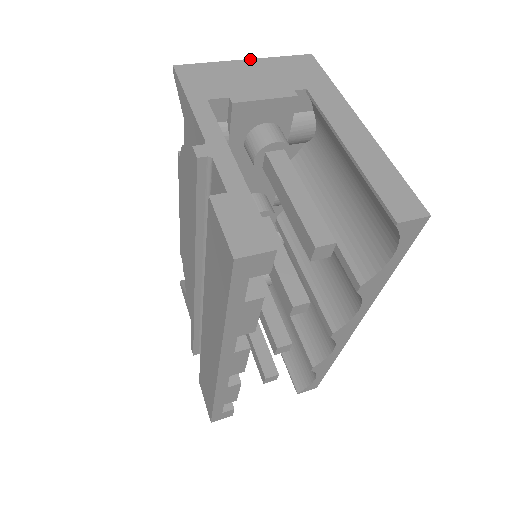
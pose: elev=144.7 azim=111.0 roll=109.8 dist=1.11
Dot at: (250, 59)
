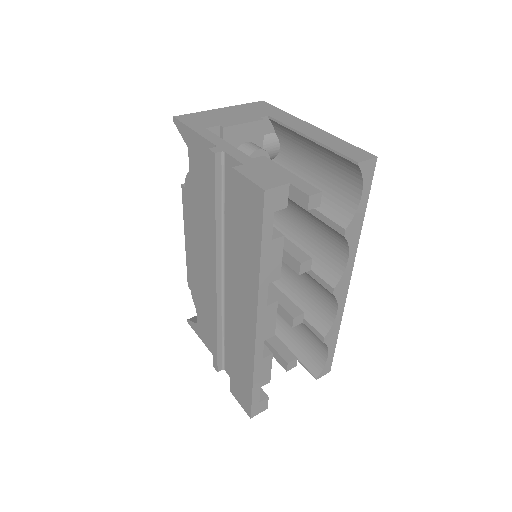
Dot at: (223, 108)
